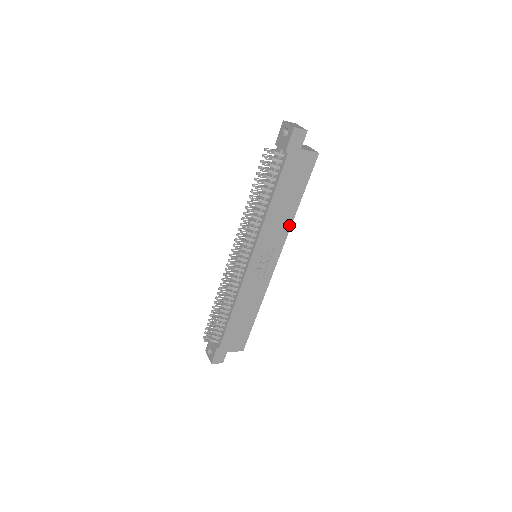
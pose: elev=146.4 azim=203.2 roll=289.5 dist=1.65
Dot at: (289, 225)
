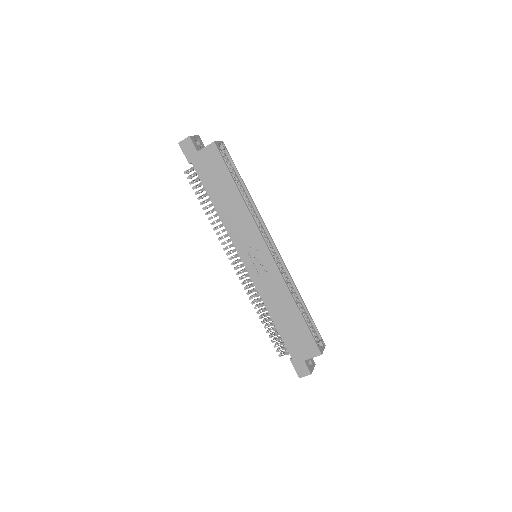
Dot at: (248, 213)
